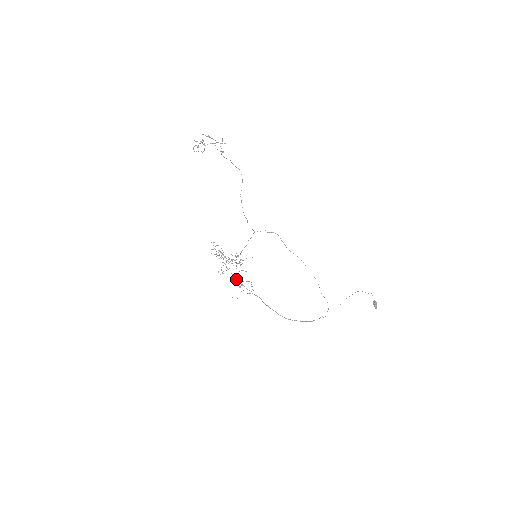
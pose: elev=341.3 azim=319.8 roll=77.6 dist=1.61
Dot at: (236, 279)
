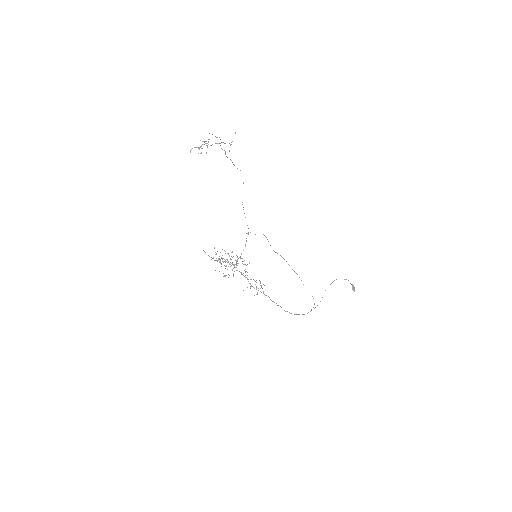
Dot at: (248, 279)
